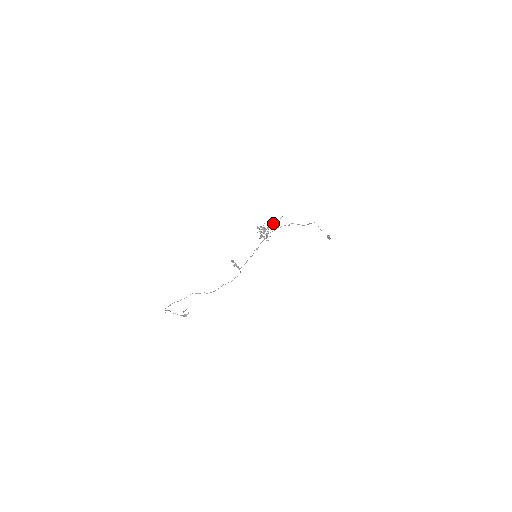
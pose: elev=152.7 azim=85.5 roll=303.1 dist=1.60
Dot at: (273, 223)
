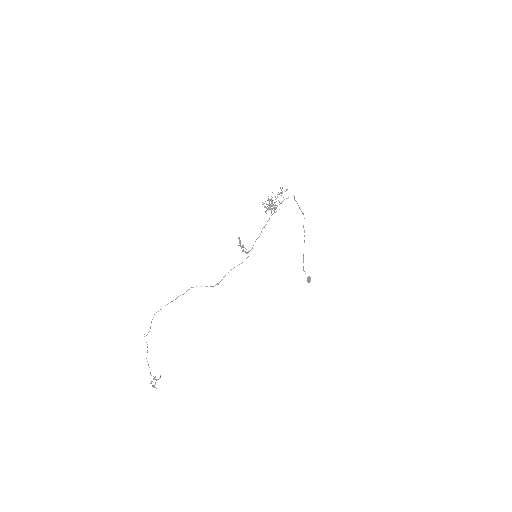
Dot at: (280, 193)
